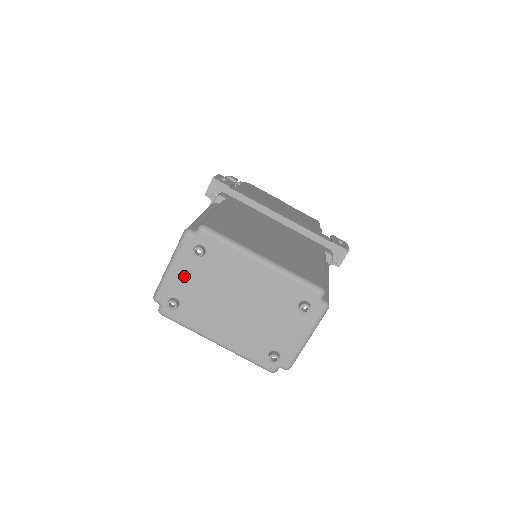
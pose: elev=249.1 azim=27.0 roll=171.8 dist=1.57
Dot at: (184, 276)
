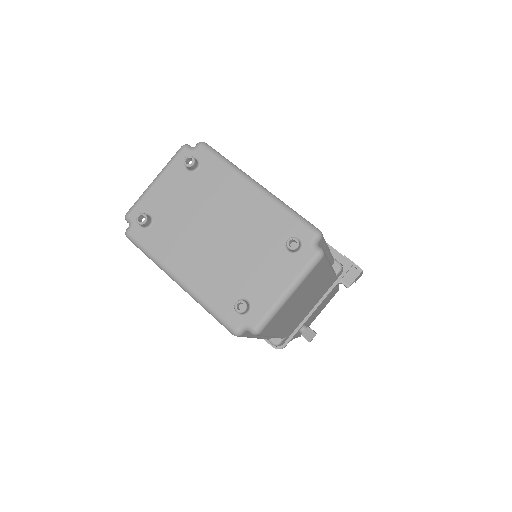
Dot at: (166, 192)
